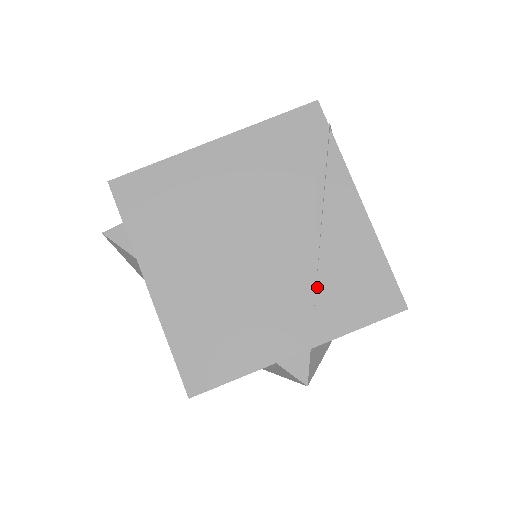
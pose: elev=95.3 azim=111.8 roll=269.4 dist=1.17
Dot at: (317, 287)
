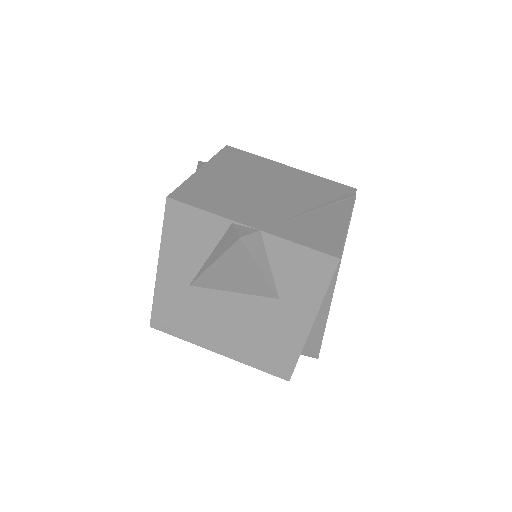
Dot at: (291, 220)
